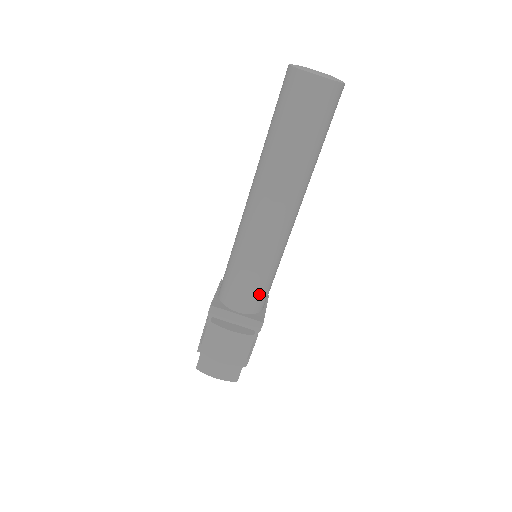
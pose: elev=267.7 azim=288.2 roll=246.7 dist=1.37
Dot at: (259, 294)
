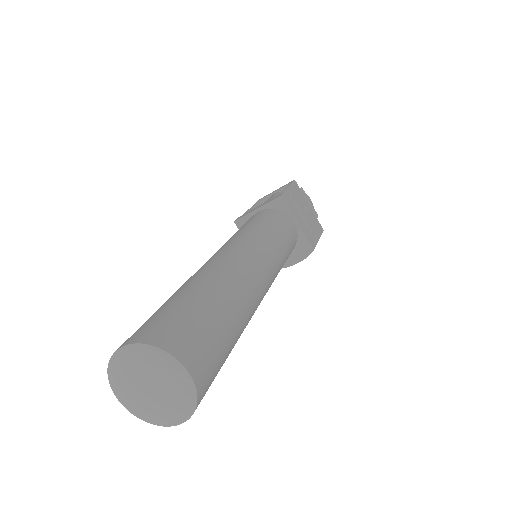
Dot at: (289, 254)
